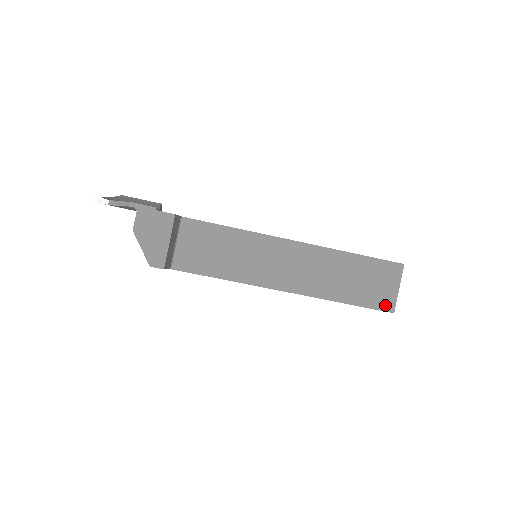
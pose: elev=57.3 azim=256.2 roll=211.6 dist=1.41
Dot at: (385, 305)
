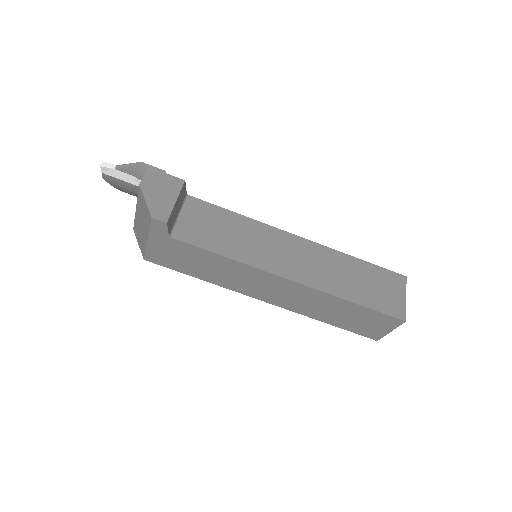
Dot at: (395, 312)
